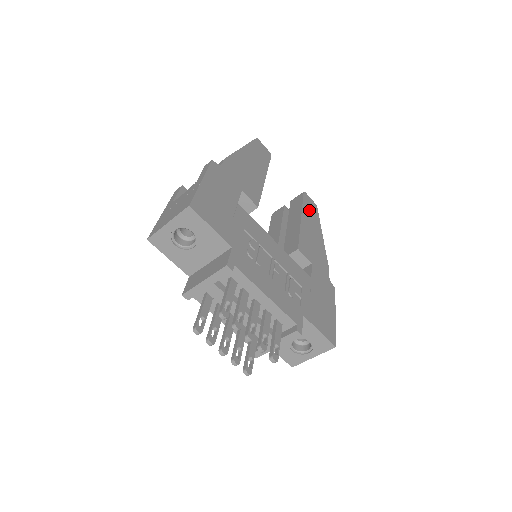
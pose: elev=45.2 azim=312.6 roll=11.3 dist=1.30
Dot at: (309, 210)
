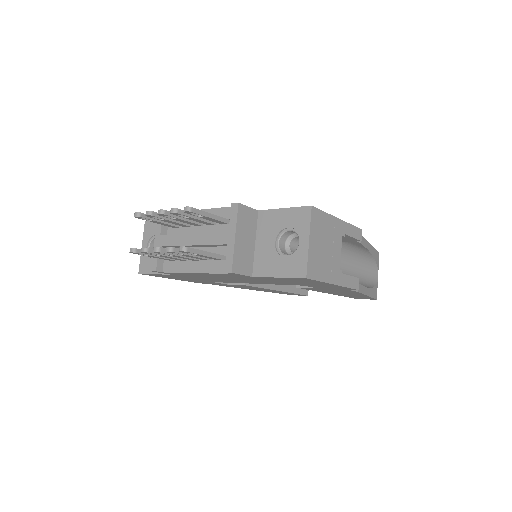
Dot at: occluded
